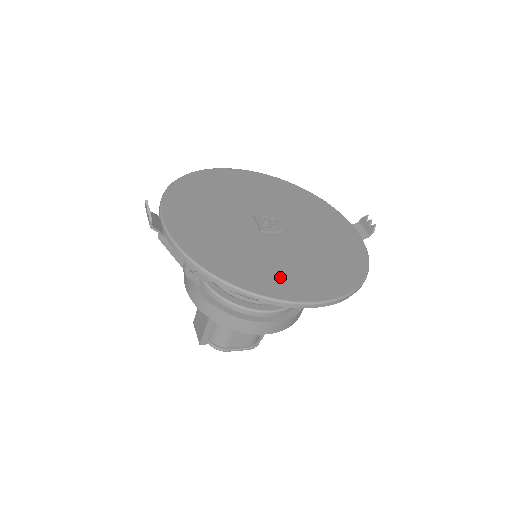
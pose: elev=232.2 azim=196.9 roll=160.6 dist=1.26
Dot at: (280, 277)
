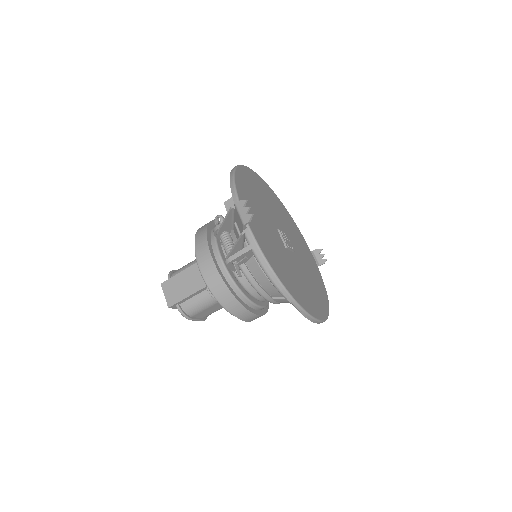
Dot at: (305, 295)
